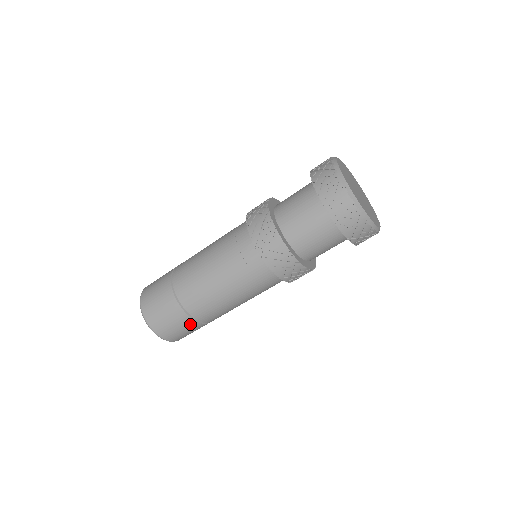
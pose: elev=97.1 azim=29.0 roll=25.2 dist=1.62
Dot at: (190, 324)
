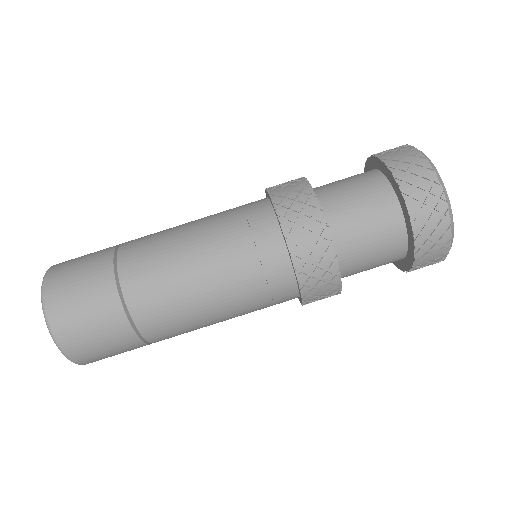
Dot at: (126, 340)
